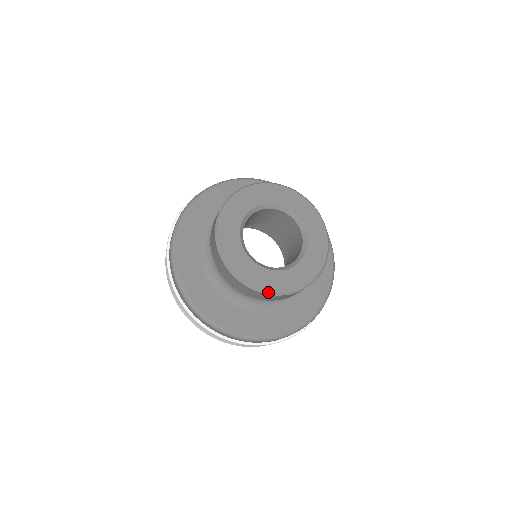
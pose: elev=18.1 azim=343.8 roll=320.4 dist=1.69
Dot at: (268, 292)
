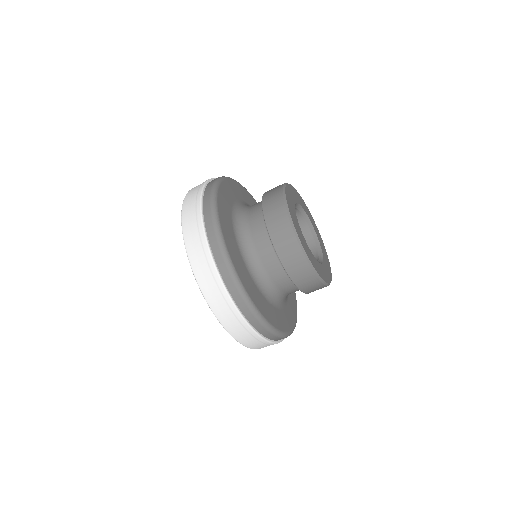
Dot at: (323, 281)
